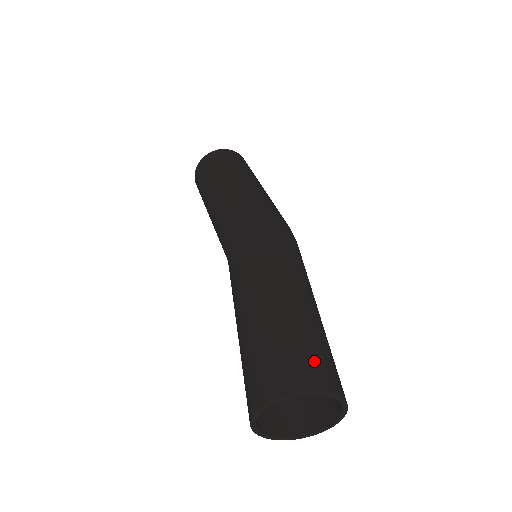
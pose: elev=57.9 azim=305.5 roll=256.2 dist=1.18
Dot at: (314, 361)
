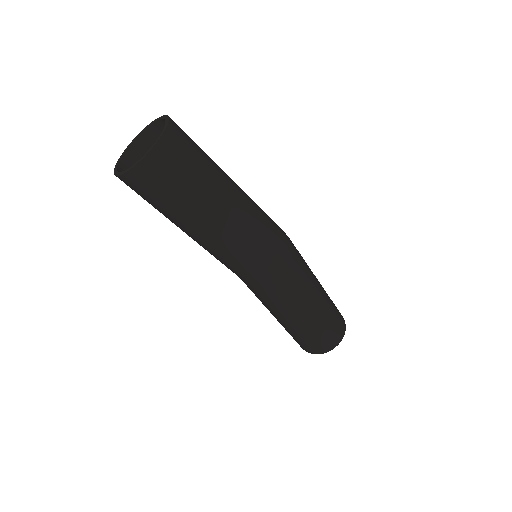
Dot at: (334, 335)
